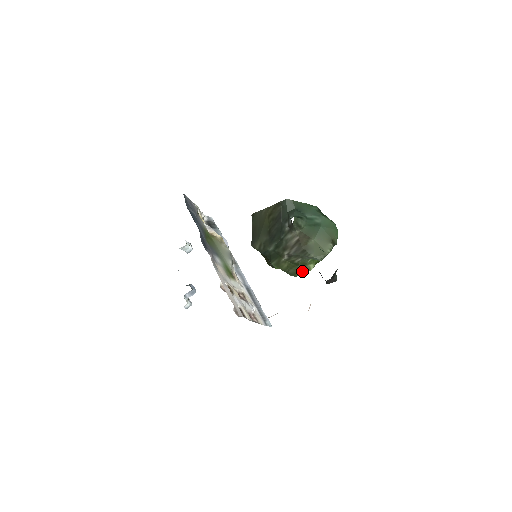
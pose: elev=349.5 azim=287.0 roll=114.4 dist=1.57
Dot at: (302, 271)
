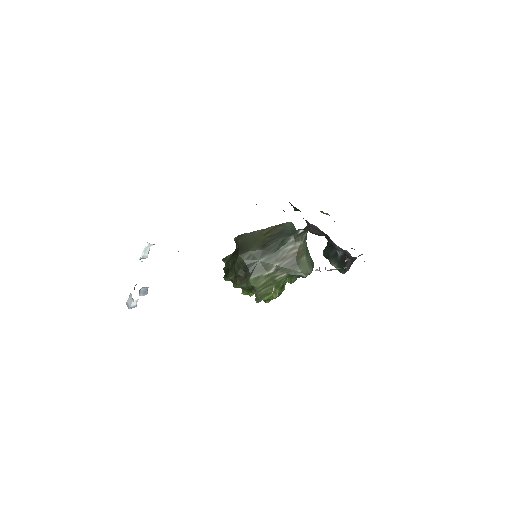
Dot at: (271, 294)
